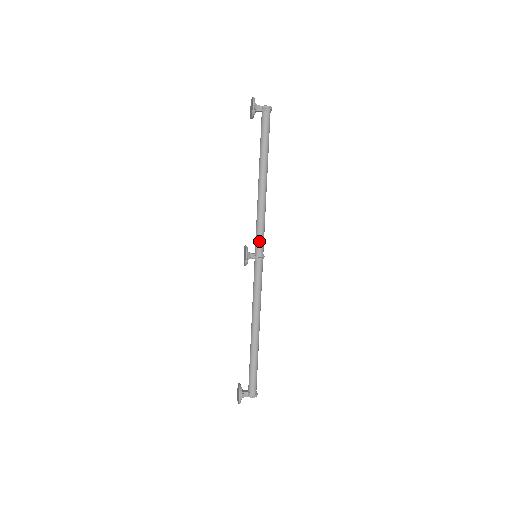
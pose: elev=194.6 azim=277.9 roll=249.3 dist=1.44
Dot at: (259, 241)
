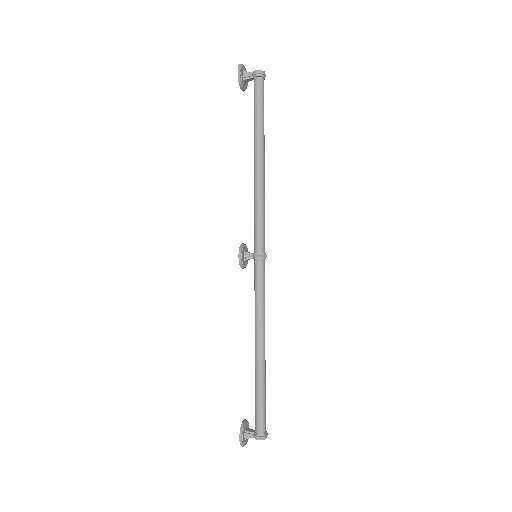
Dot at: (257, 237)
